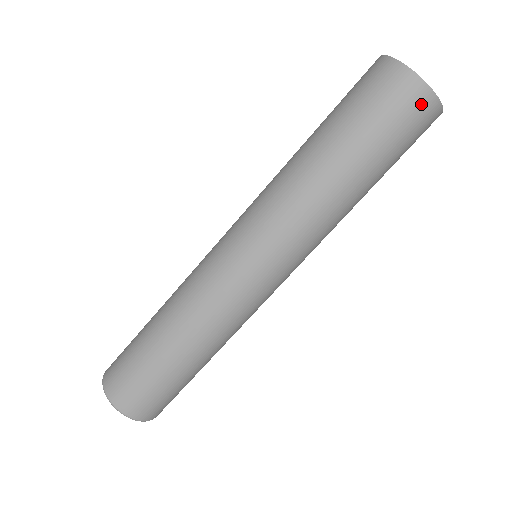
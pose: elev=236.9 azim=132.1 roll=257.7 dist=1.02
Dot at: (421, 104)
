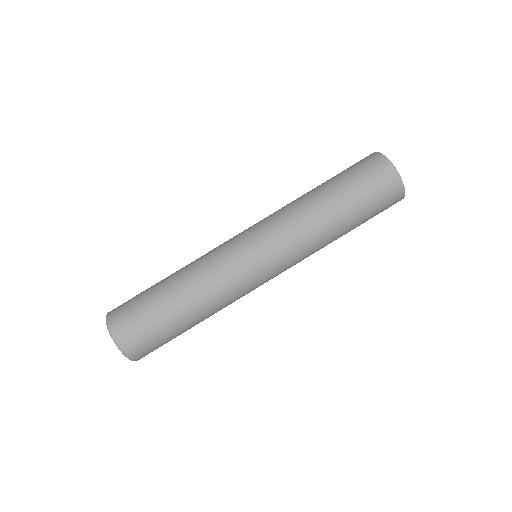
Dot at: occluded
